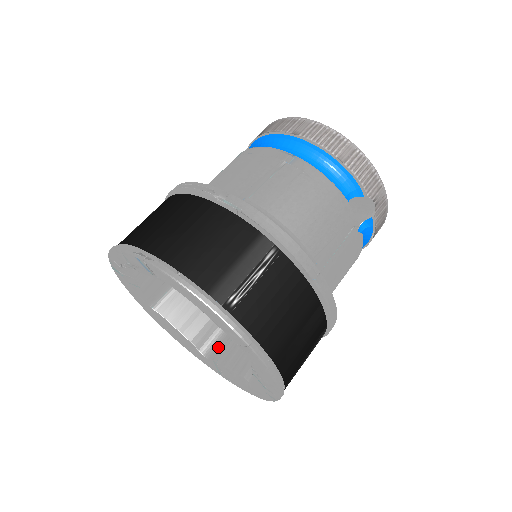
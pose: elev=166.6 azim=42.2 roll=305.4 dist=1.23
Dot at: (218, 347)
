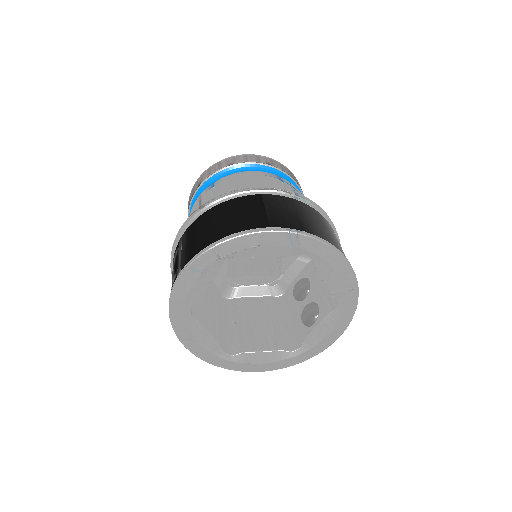
Dot at: (234, 344)
